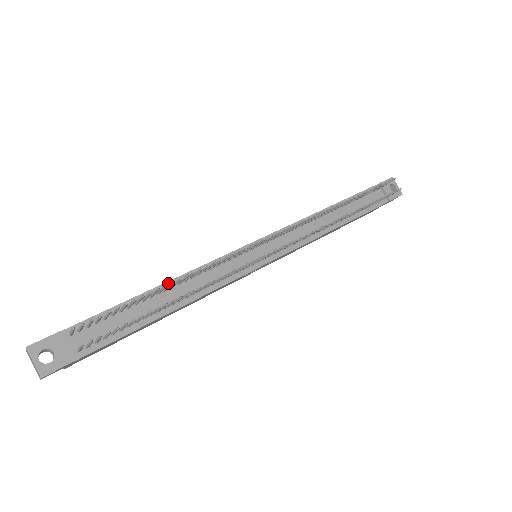
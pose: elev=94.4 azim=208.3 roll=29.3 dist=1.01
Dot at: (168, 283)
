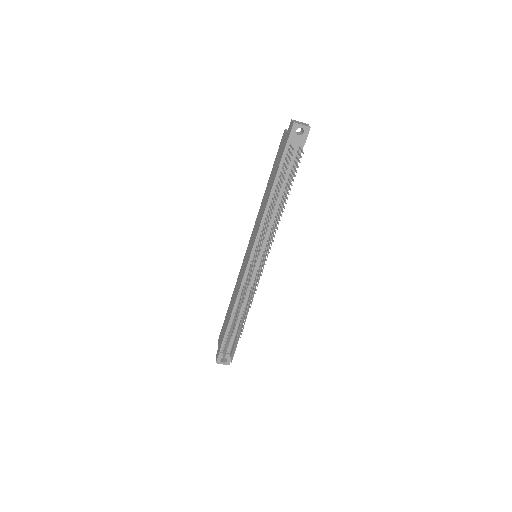
Dot at: (234, 309)
